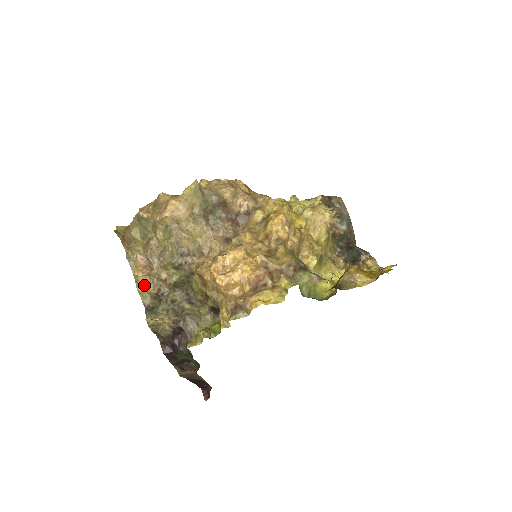
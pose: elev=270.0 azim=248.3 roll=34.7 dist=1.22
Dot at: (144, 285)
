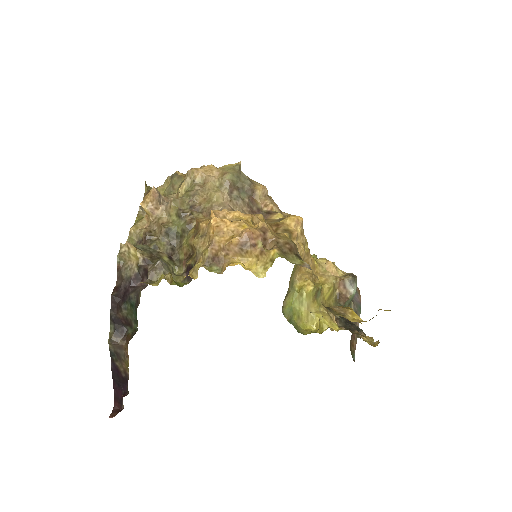
Dot at: (139, 229)
